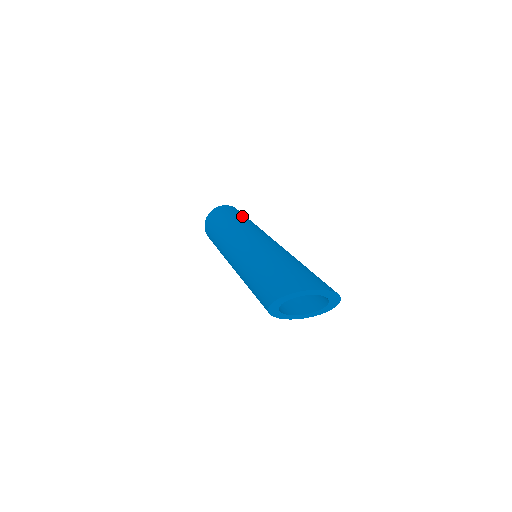
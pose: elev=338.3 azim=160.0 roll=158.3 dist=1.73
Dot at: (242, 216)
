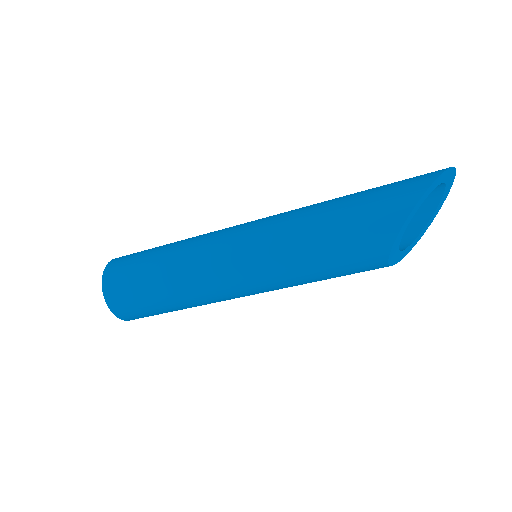
Dot at: occluded
